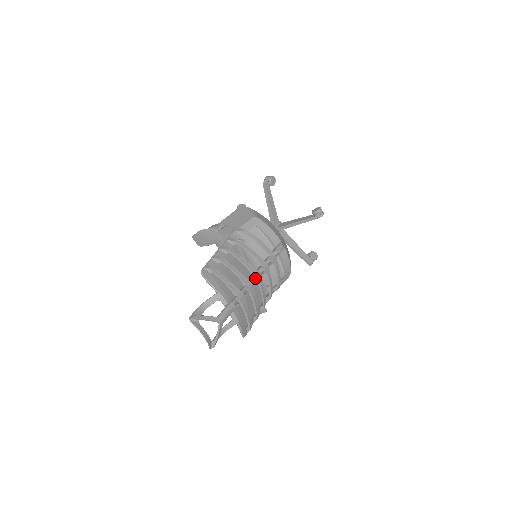
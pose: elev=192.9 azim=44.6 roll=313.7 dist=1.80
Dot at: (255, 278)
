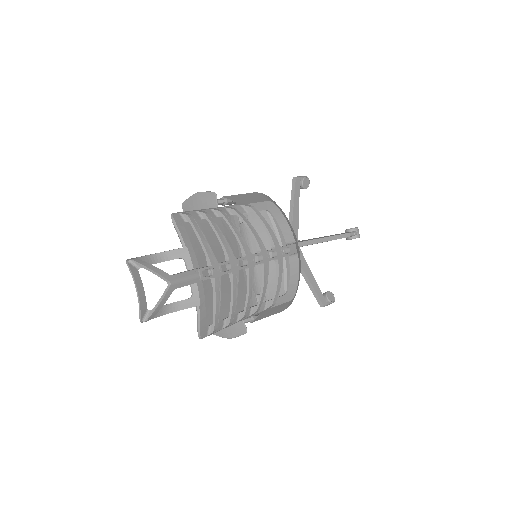
Dot at: (246, 261)
